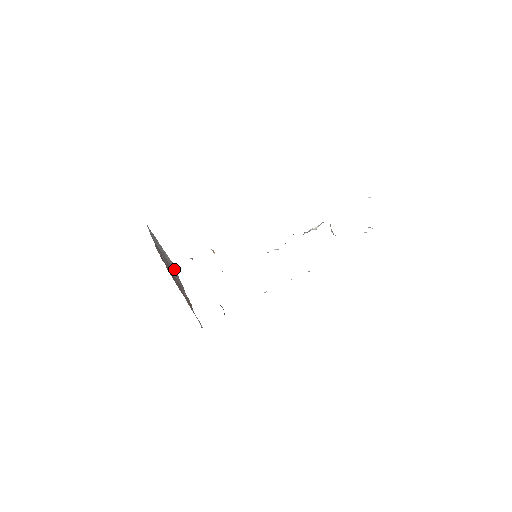
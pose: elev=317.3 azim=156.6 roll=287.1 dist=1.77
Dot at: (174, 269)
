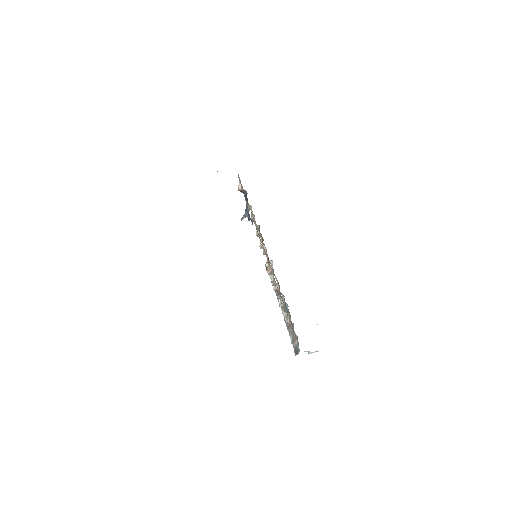
Dot at: occluded
